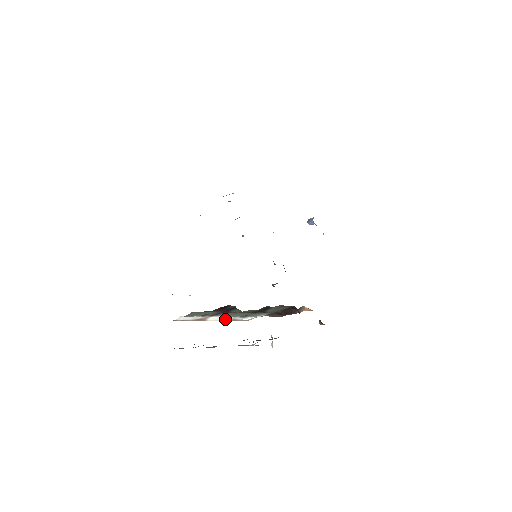
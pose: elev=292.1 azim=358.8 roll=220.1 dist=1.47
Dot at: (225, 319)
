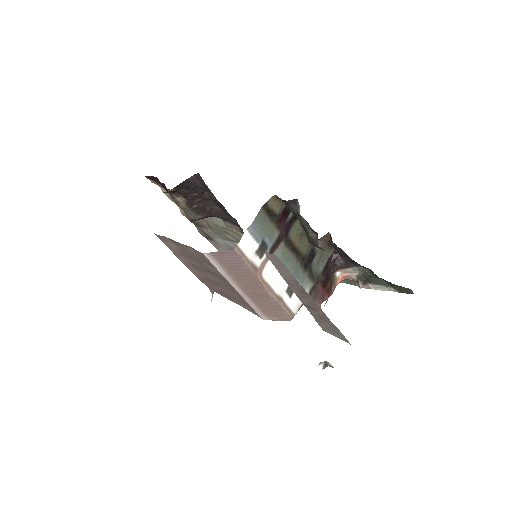
Dot at: (277, 286)
